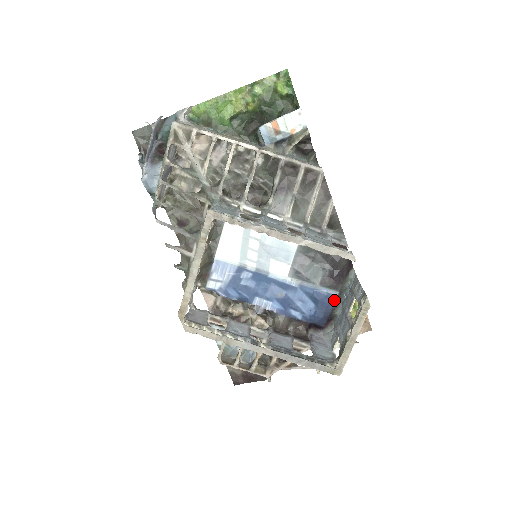
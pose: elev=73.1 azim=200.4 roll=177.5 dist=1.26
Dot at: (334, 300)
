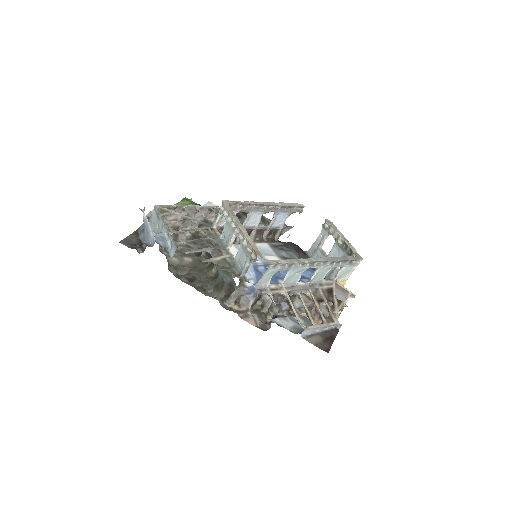
Dot at: occluded
